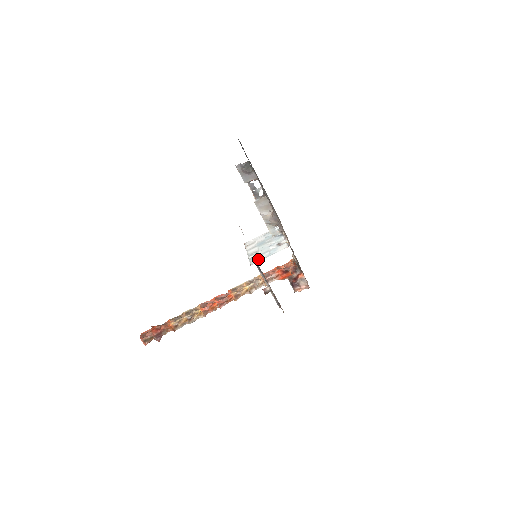
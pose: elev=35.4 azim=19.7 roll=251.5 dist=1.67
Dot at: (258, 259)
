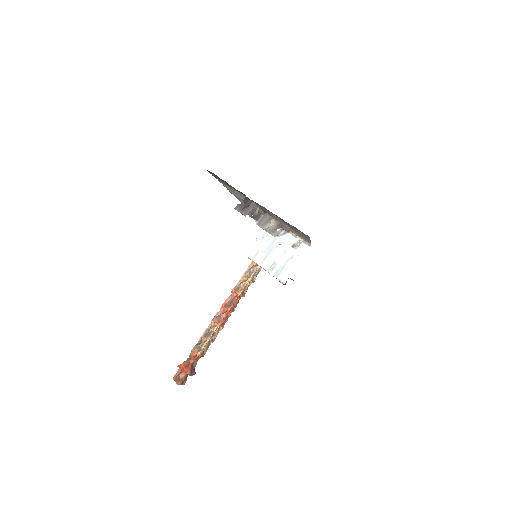
Dot at: (286, 273)
